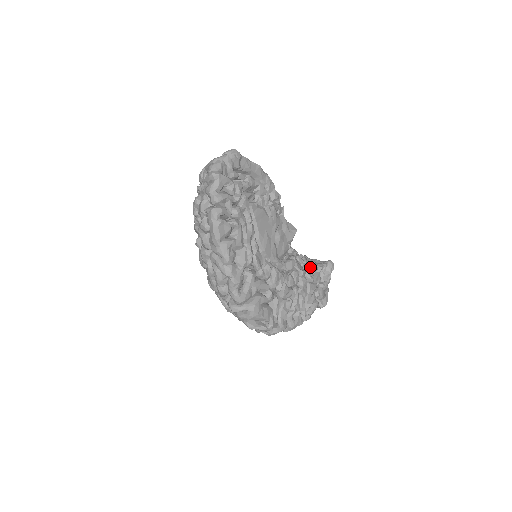
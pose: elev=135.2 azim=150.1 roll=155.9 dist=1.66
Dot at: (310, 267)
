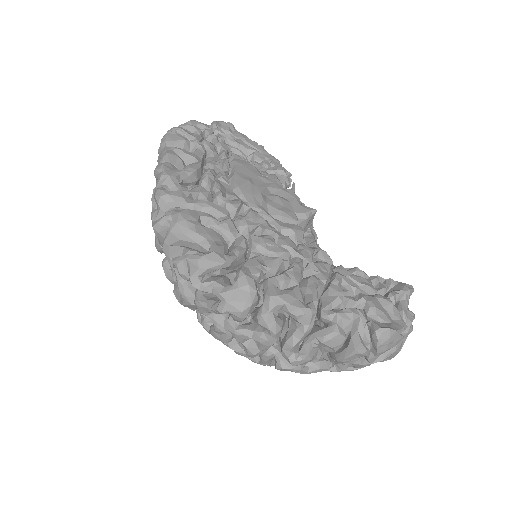
Dot at: (350, 269)
